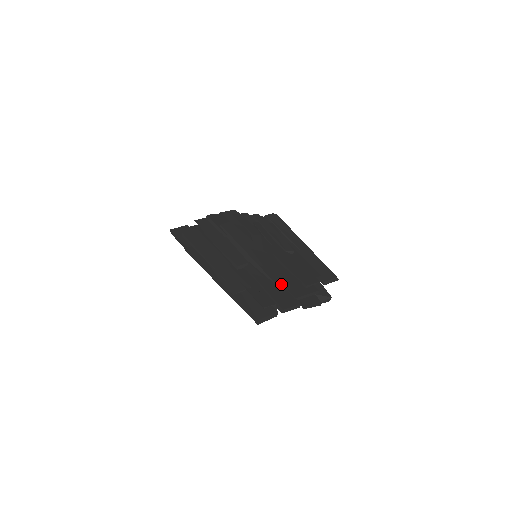
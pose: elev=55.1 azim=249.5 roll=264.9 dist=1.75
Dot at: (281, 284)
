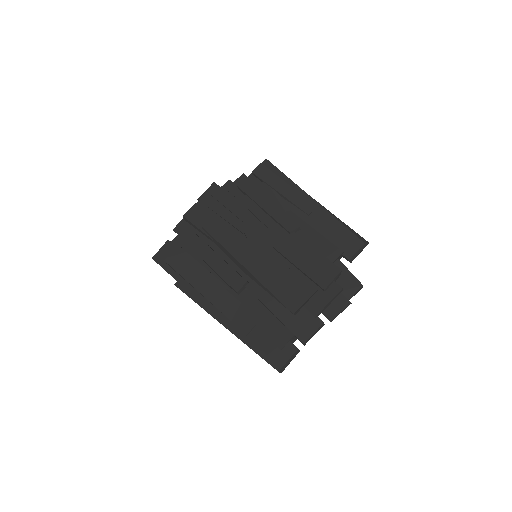
Dot at: (292, 305)
